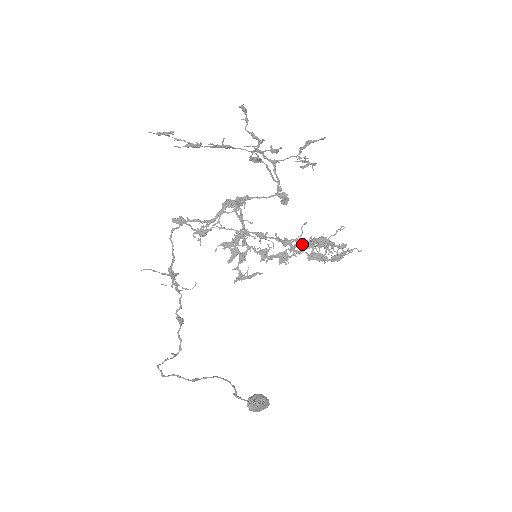
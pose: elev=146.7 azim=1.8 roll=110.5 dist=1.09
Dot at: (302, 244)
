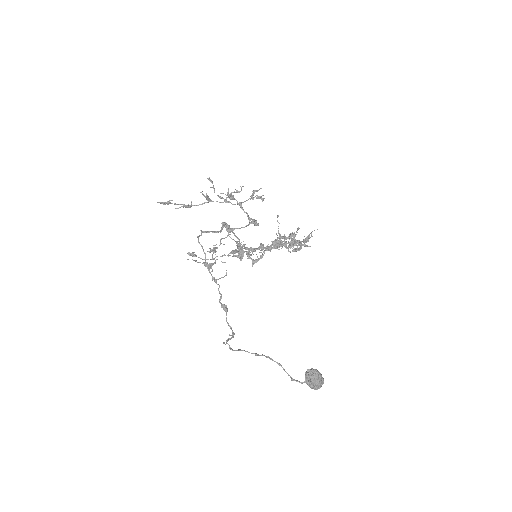
Dot at: (281, 237)
